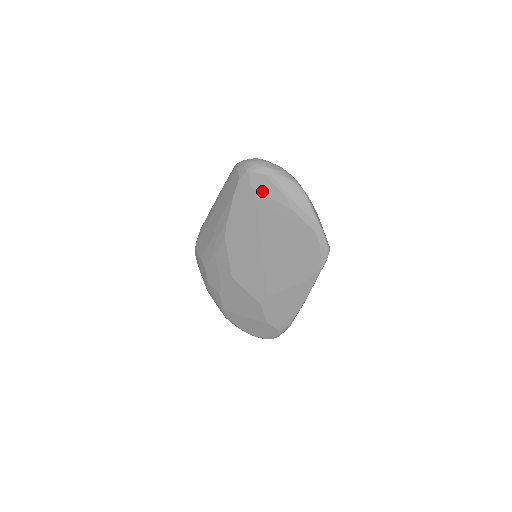
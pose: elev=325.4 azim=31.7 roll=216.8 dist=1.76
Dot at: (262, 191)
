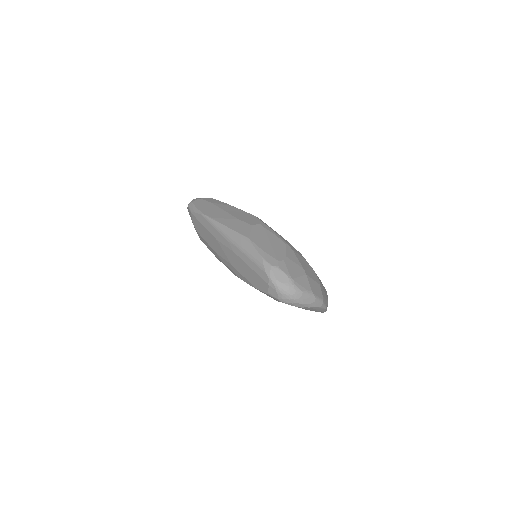
Dot at: occluded
